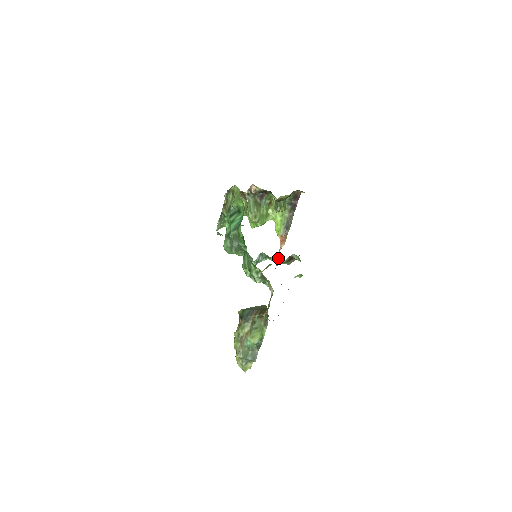
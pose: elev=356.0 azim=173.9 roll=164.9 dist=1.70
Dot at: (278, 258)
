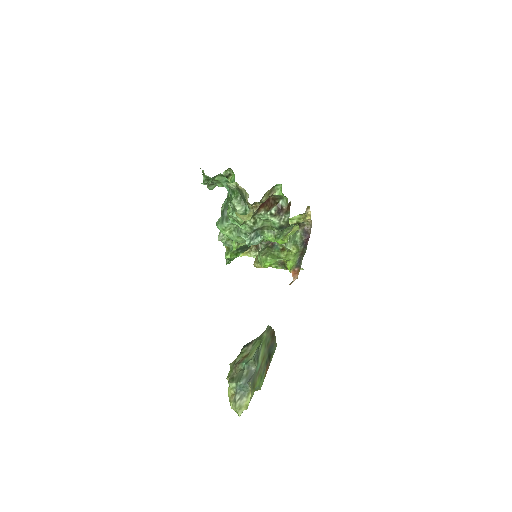
Dot at: (273, 231)
